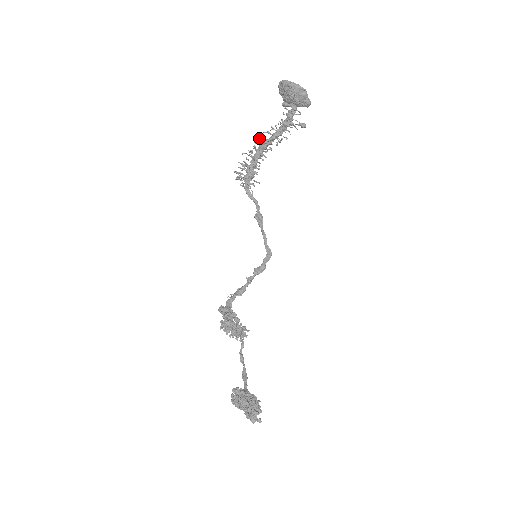
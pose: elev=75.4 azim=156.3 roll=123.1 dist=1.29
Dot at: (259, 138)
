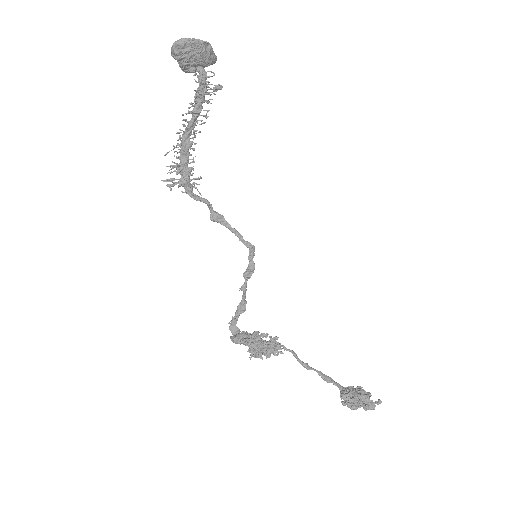
Dot at: (182, 124)
